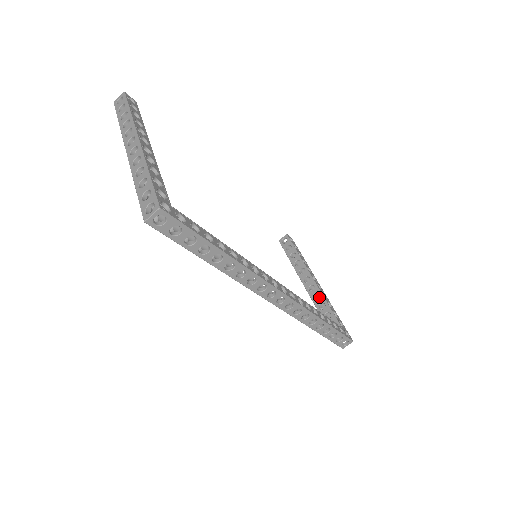
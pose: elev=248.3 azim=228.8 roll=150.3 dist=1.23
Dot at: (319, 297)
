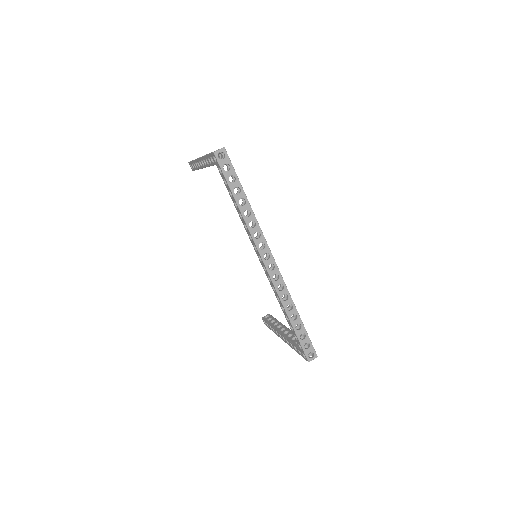
Dot at: occluded
